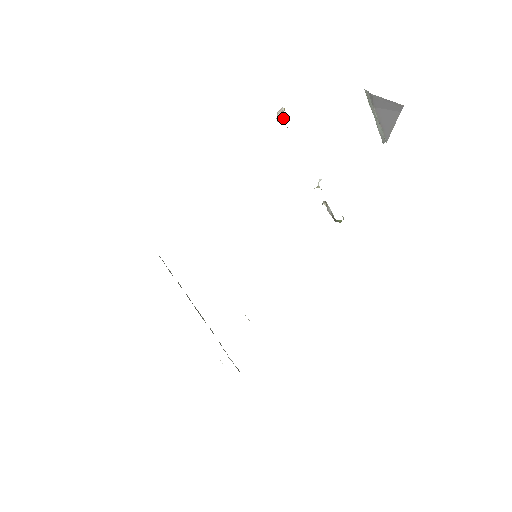
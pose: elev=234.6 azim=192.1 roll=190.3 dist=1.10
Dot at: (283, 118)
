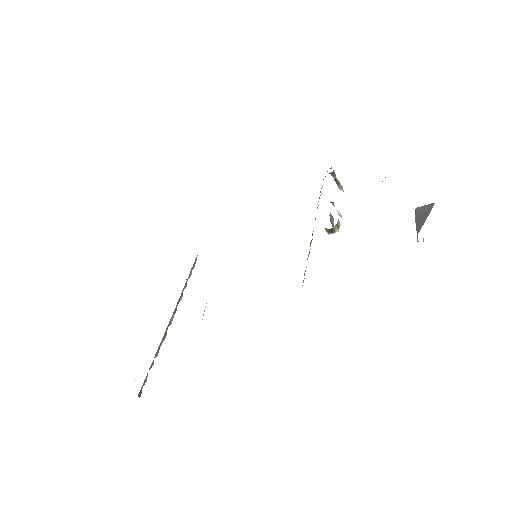
Dot at: (335, 174)
